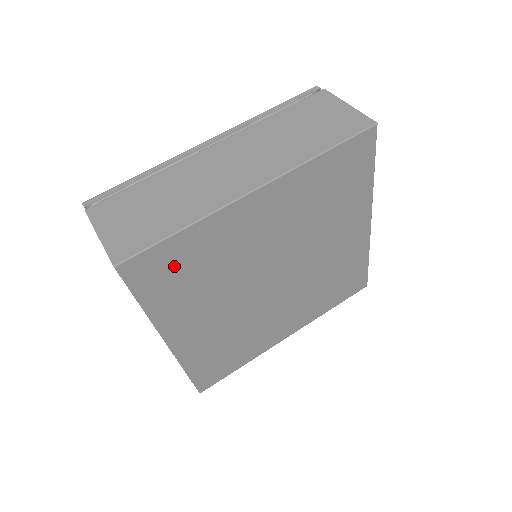
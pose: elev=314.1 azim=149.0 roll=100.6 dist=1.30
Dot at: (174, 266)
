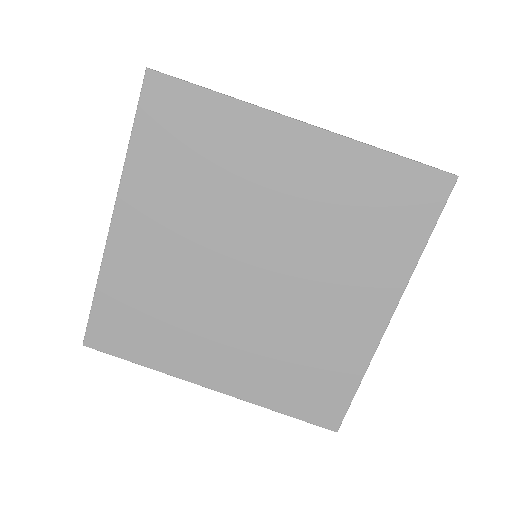
Dot at: (185, 127)
